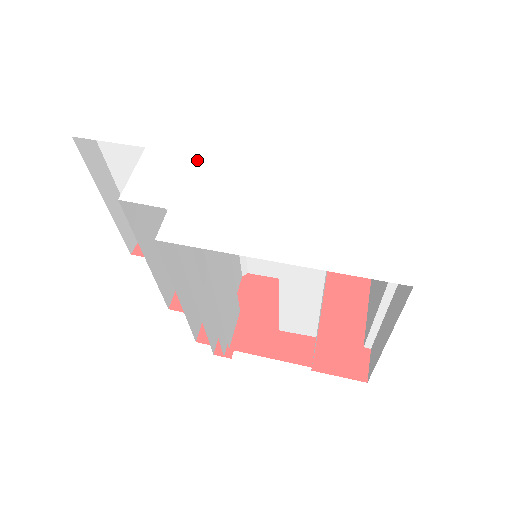
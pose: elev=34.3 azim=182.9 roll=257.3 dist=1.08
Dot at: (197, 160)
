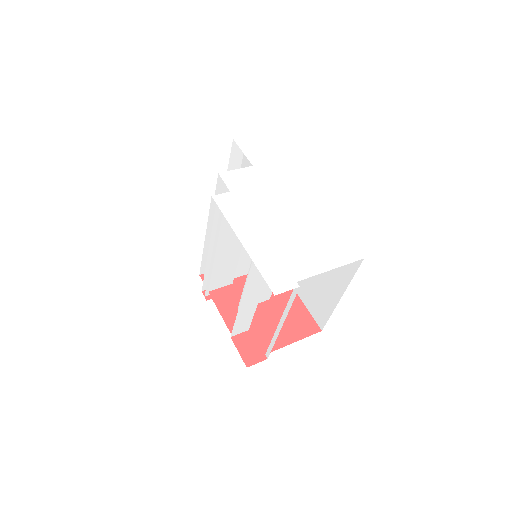
Dot at: (264, 187)
